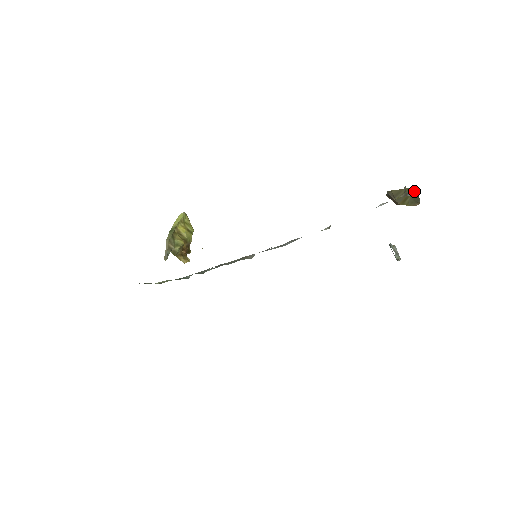
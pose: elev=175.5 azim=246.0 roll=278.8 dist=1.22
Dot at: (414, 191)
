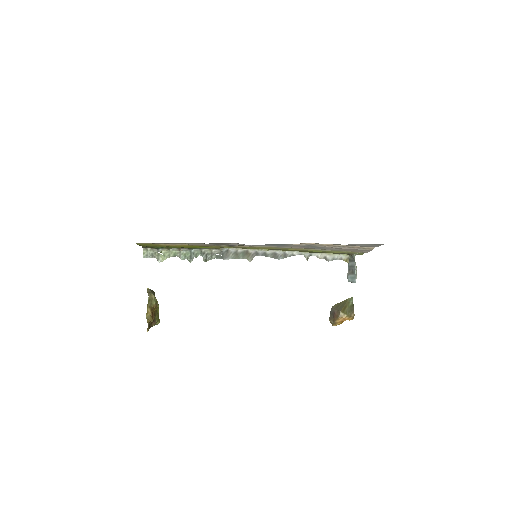
Dot at: (350, 301)
